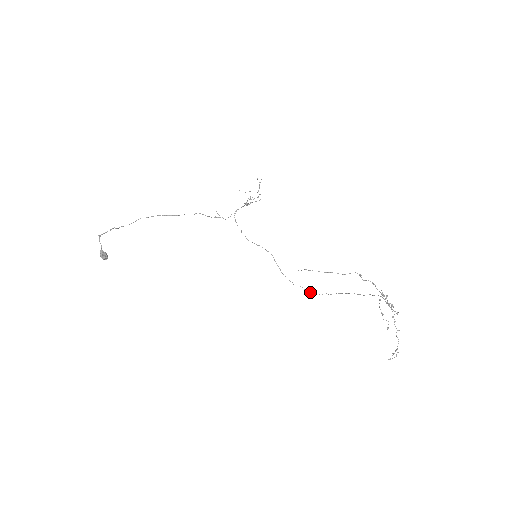
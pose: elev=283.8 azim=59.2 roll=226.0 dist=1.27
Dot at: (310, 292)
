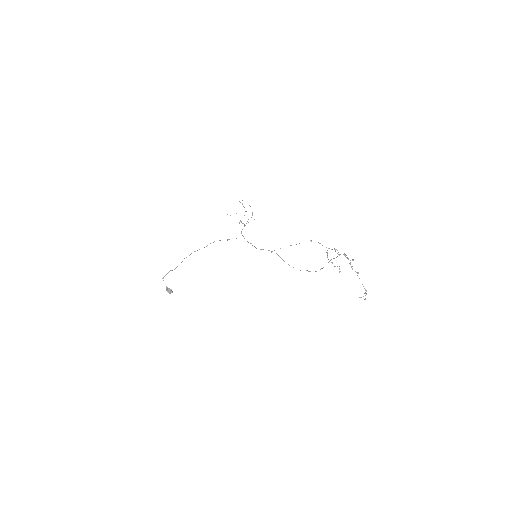
Dot at: occluded
